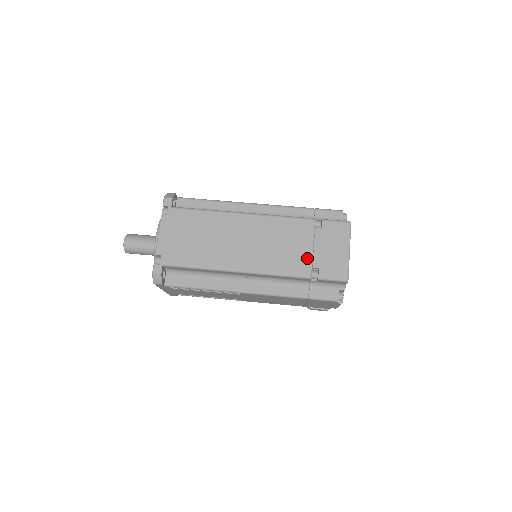
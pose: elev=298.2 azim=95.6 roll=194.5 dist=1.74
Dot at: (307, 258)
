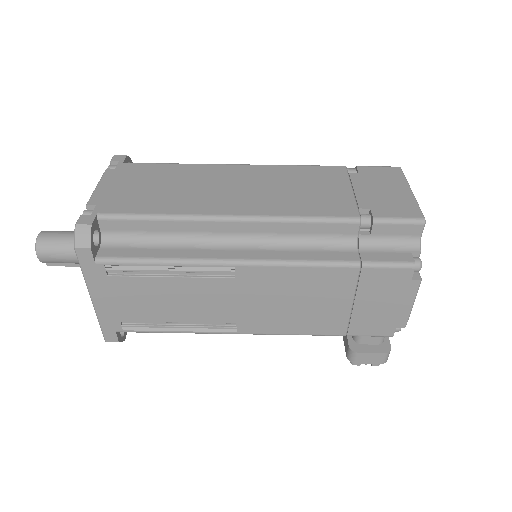
Dot at: (346, 199)
